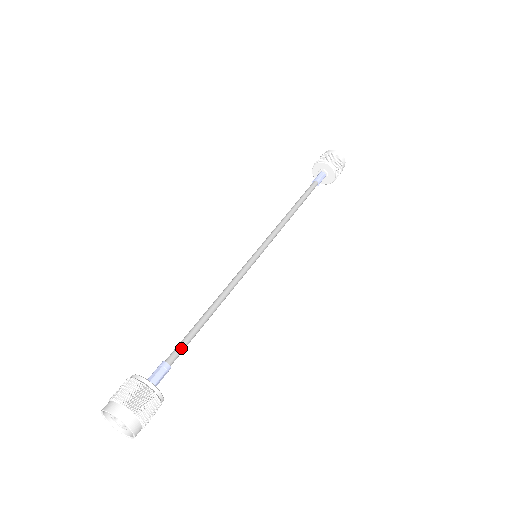
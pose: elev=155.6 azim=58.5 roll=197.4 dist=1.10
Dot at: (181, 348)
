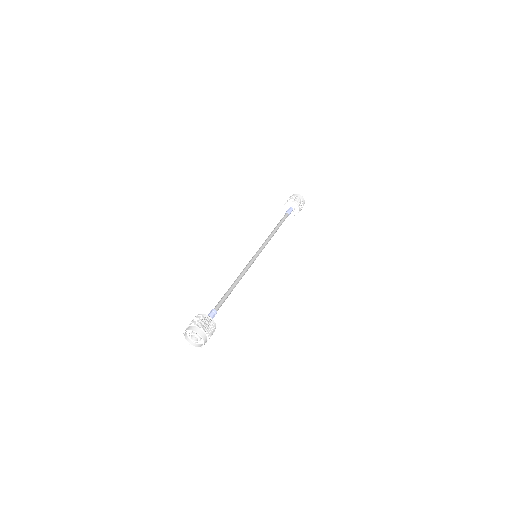
Dot at: (221, 303)
